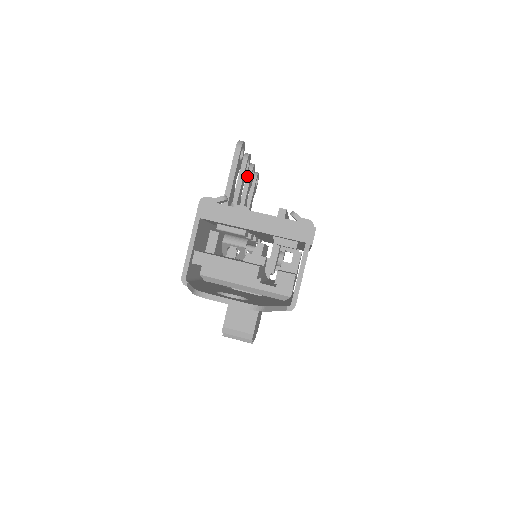
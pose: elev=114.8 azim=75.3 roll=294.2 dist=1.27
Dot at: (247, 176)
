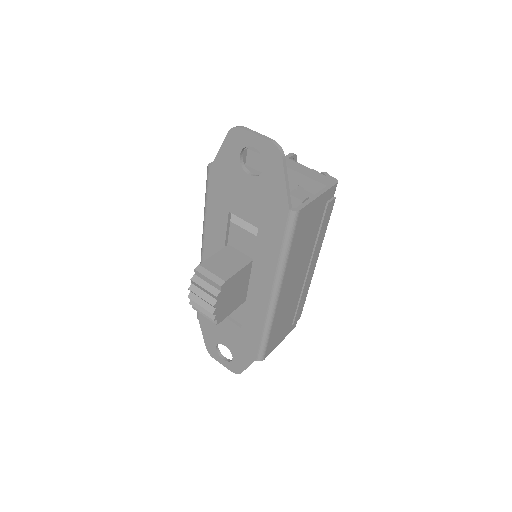
Dot at: occluded
